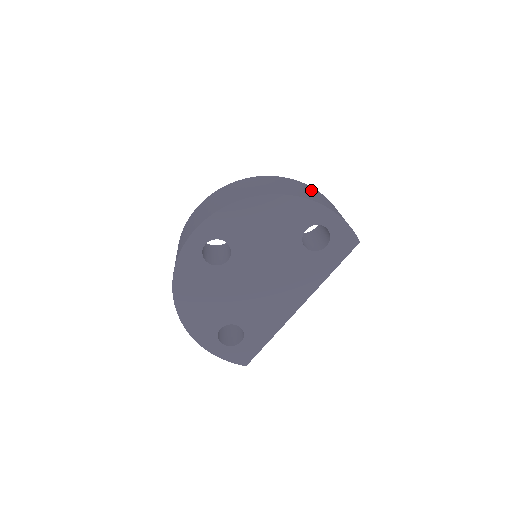
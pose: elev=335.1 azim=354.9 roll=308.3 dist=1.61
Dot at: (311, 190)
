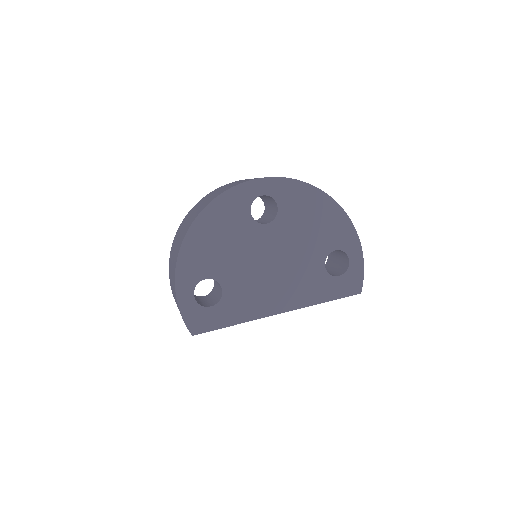
Dot at: occluded
